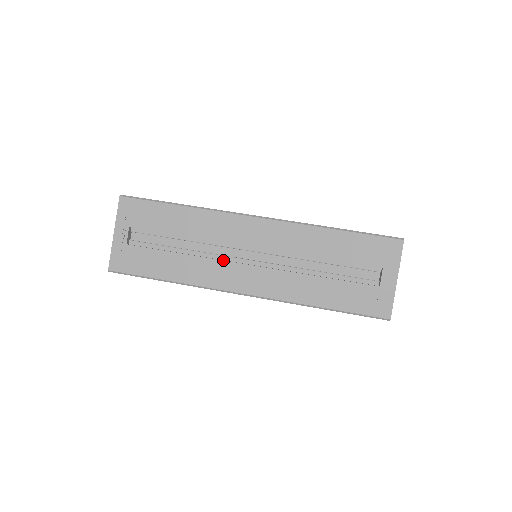
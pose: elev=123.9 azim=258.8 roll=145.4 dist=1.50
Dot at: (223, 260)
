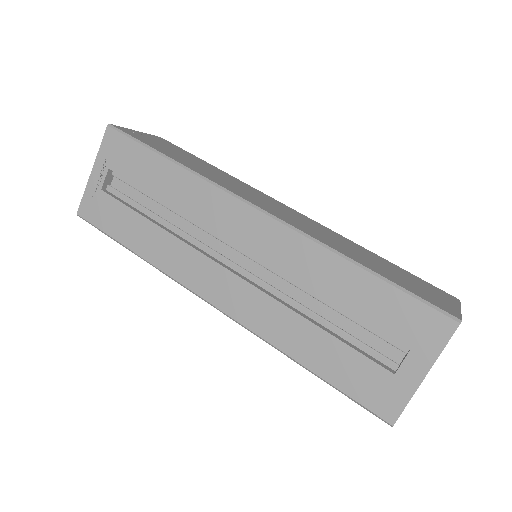
Dot at: (200, 251)
